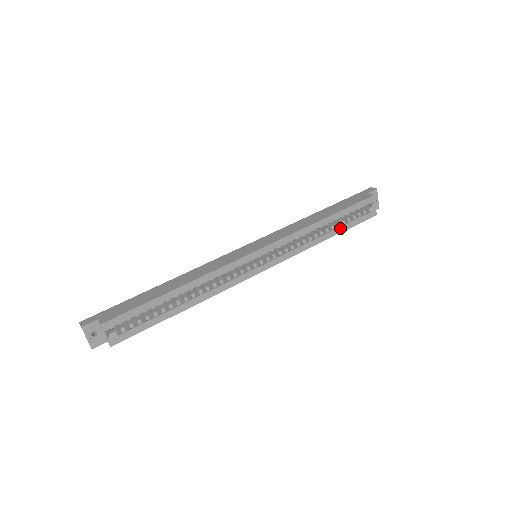
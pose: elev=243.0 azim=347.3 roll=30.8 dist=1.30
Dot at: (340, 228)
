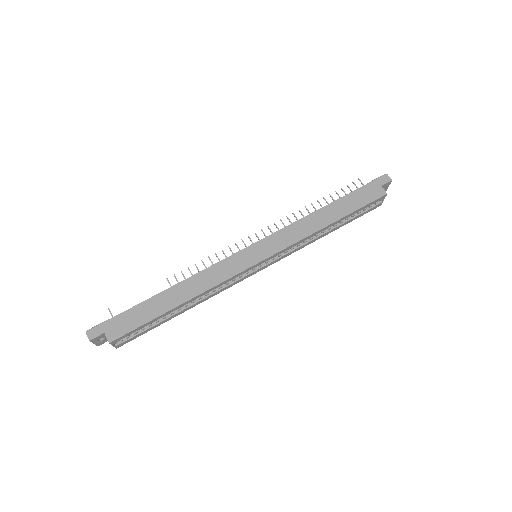
Dot at: (342, 224)
